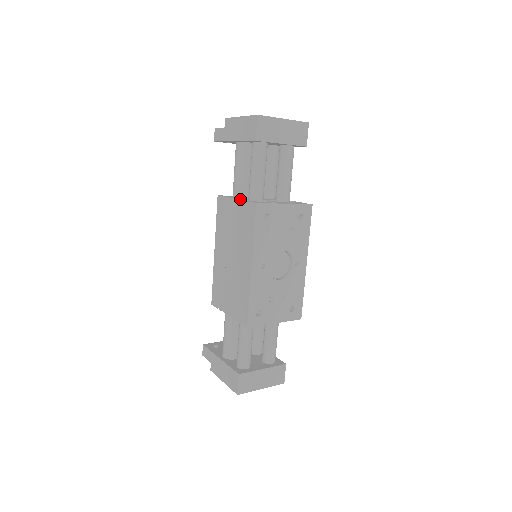
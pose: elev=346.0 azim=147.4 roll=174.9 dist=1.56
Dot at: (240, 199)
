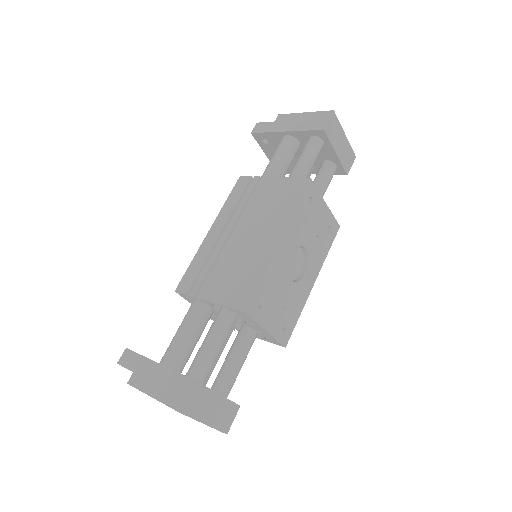
Dot at: (279, 178)
